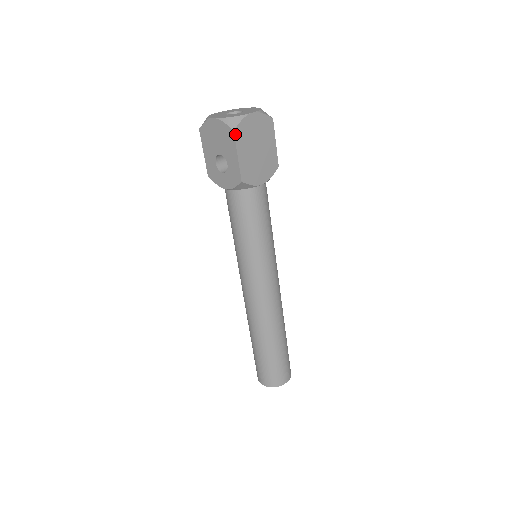
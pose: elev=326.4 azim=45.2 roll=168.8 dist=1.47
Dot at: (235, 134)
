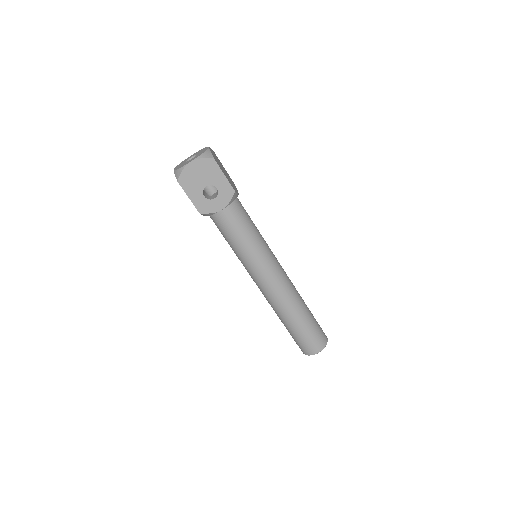
Dot at: (215, 160)
